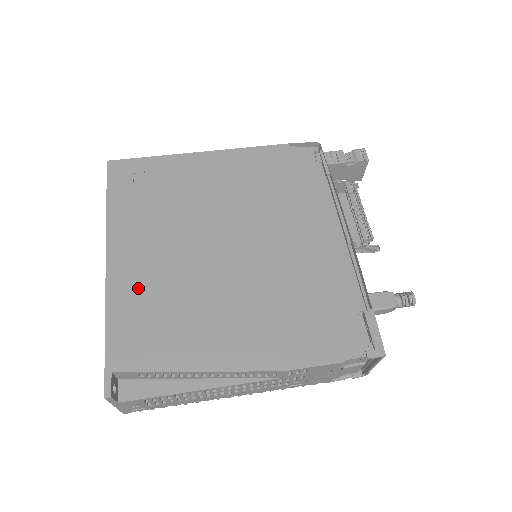
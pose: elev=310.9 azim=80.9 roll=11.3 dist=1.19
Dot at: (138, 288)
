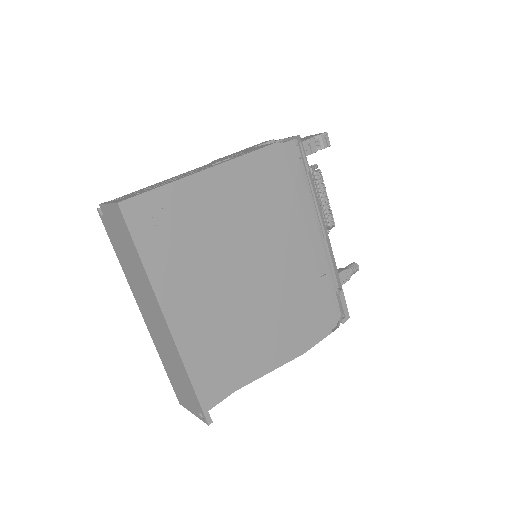
Dot at: (202, 336)
